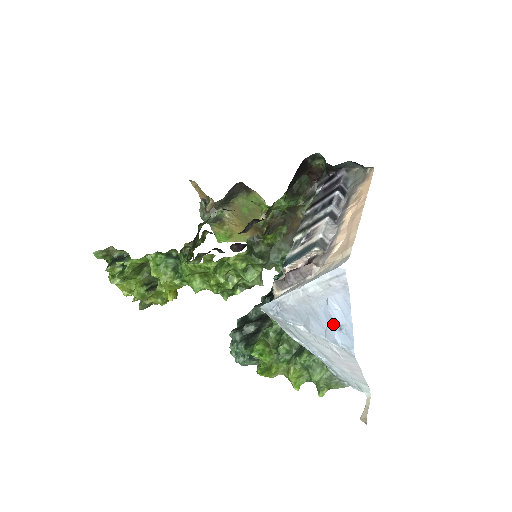
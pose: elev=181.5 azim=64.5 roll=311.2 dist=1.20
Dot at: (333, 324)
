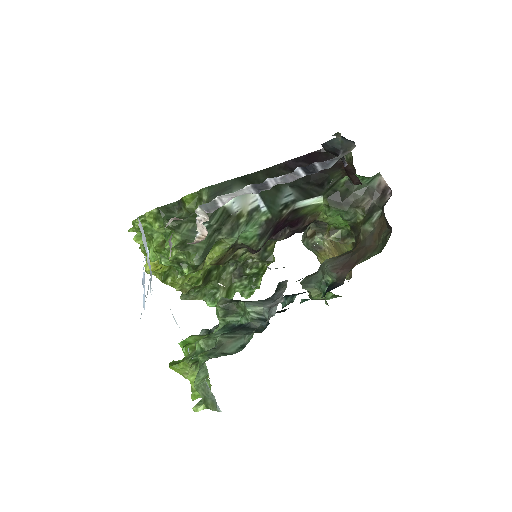
Dot at: occluded
